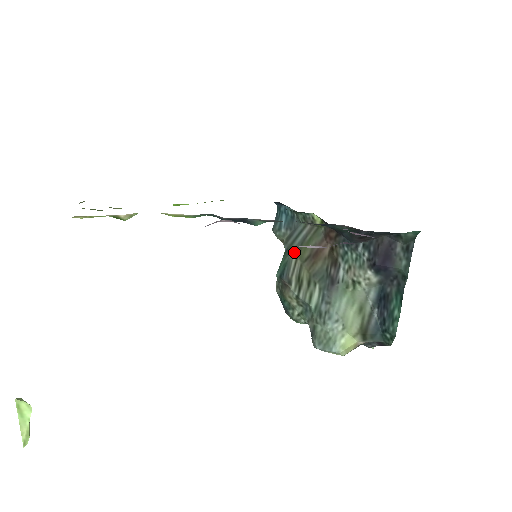
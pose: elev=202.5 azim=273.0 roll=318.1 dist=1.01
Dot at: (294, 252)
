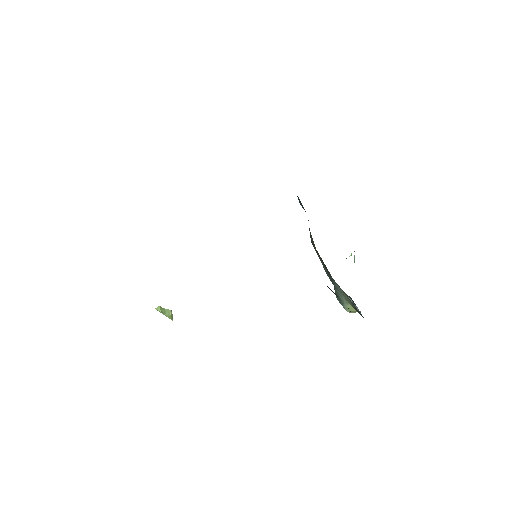
Dot at: (310, 232)
